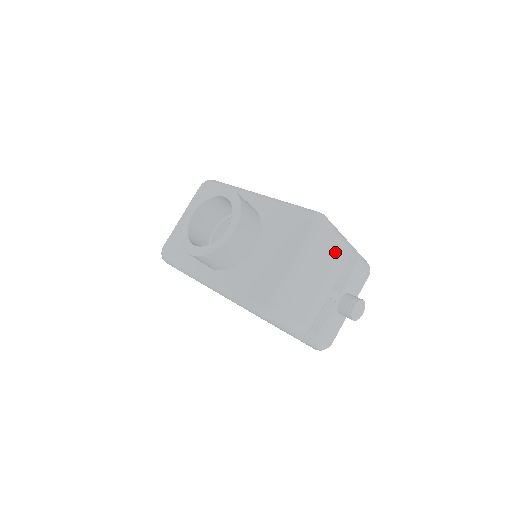
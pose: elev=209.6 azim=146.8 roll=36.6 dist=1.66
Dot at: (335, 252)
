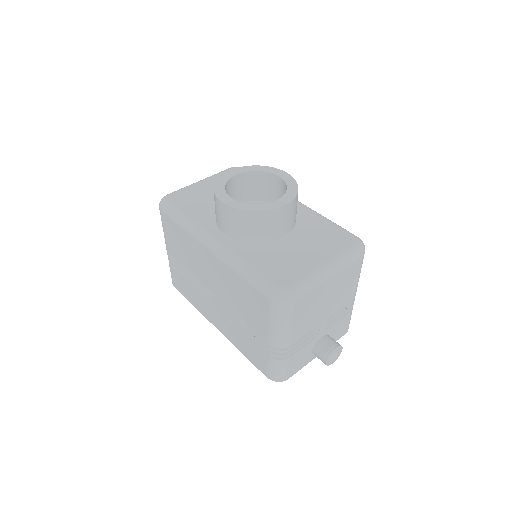
Dot at: (351, 284)
